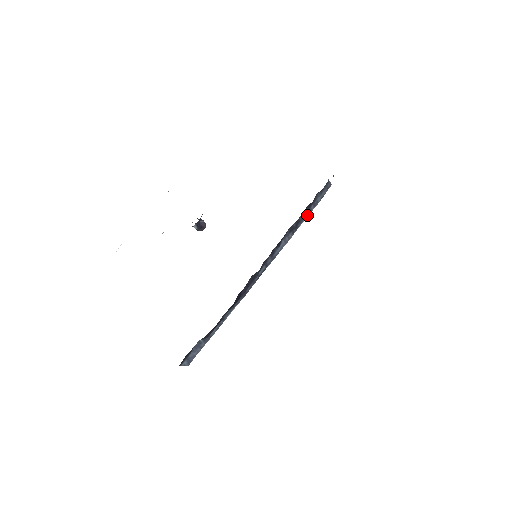
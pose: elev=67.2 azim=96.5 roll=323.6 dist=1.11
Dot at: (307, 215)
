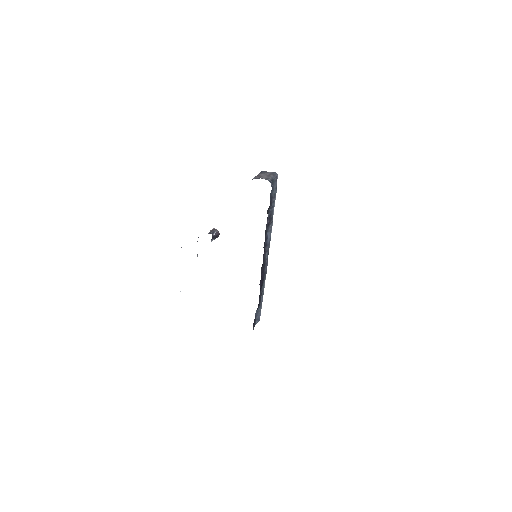
Dot at: (273, 206)
